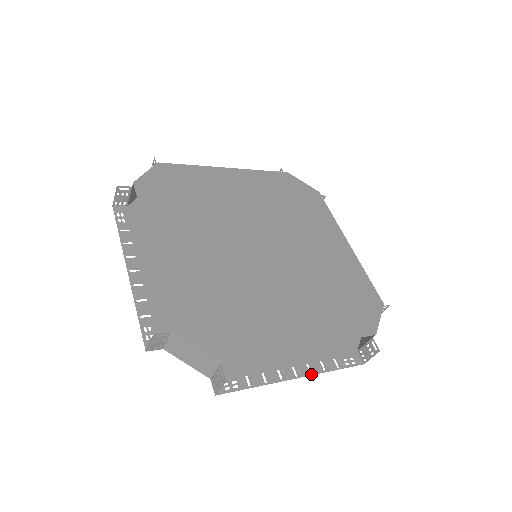
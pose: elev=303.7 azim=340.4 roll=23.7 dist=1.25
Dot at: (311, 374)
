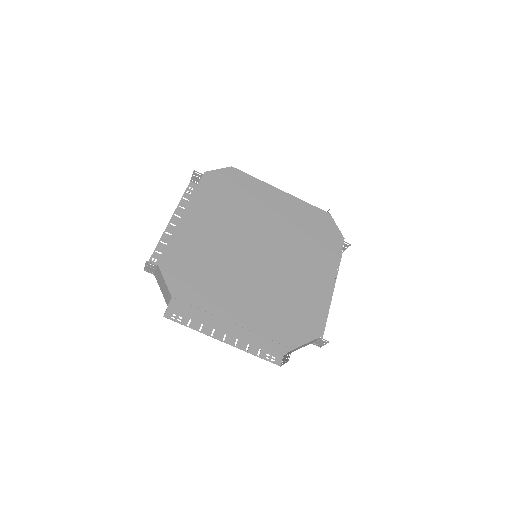
Dot at: occluded
